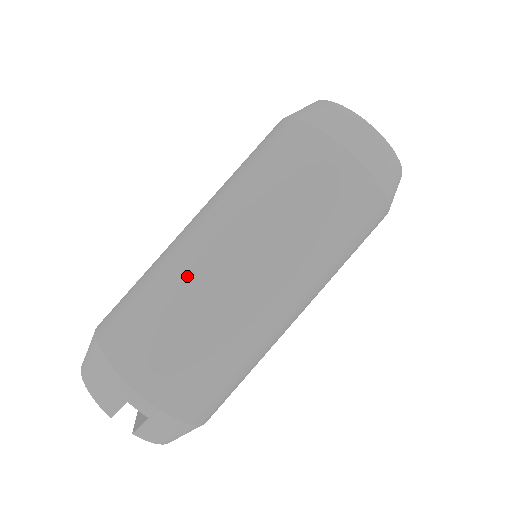
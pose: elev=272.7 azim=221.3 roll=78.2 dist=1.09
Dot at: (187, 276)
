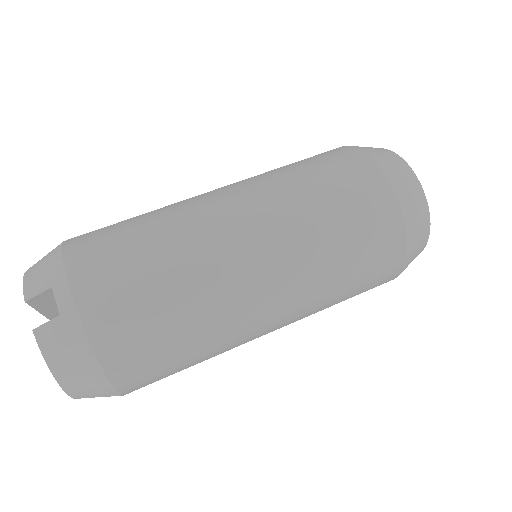
Dot at: (181, 208)
